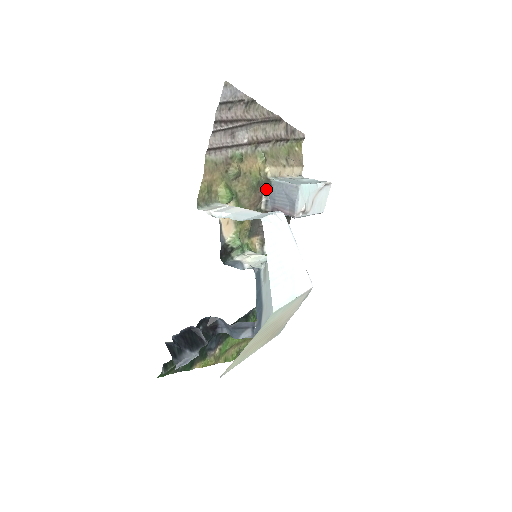
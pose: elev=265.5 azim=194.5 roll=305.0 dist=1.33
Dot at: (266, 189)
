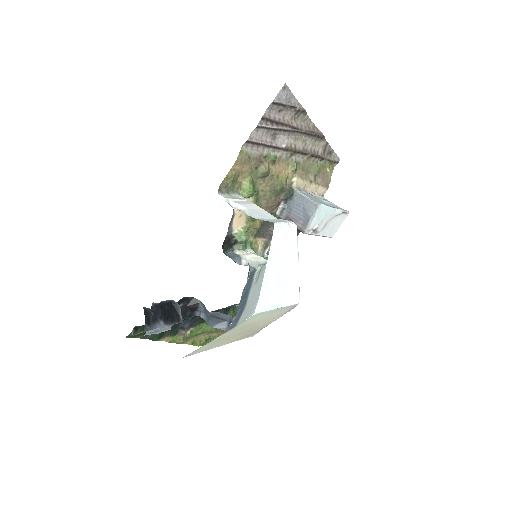
Dot at: (287, 197)
